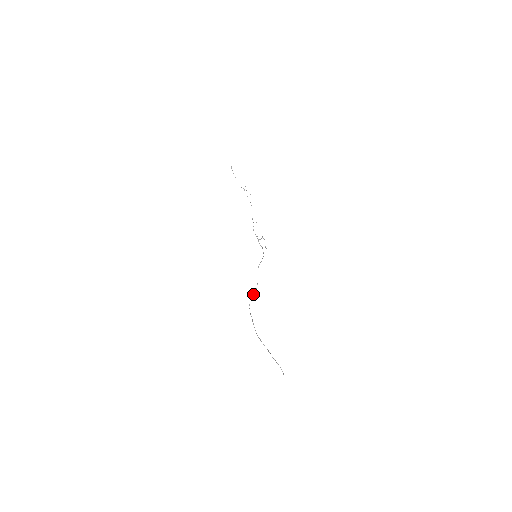
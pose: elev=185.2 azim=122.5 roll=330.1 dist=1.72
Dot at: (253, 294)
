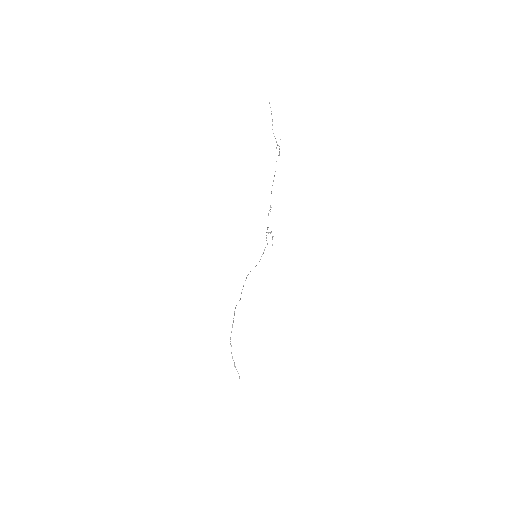
Dot at: (240, 299)
